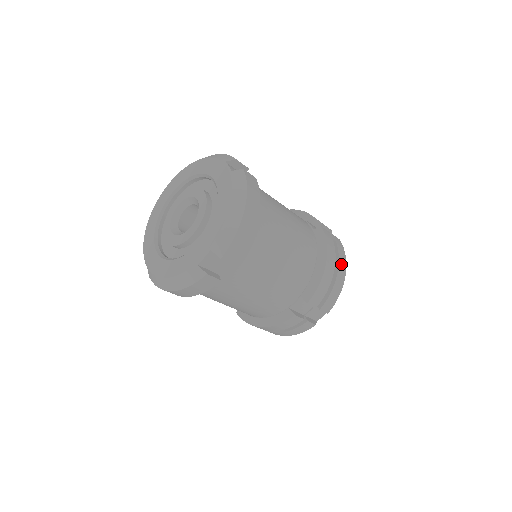
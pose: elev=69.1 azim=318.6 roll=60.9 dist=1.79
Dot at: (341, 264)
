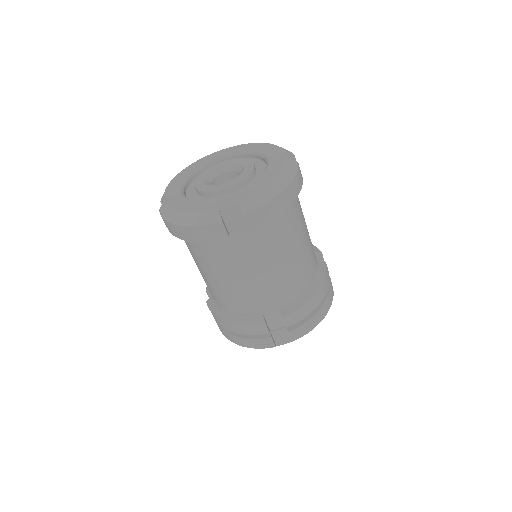
Dot at: (326, 304)
